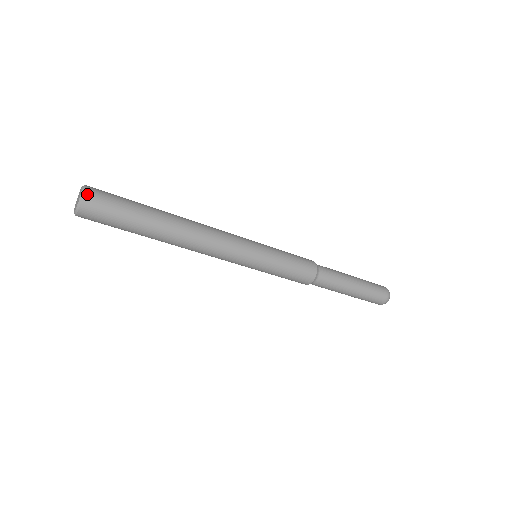
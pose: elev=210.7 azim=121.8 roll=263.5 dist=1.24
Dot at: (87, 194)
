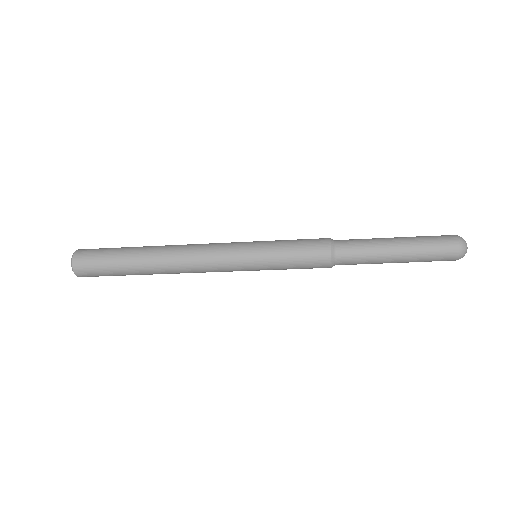
Dot at: (74, 262)
